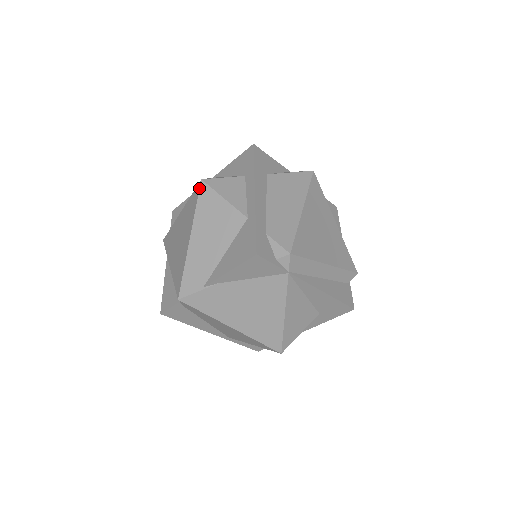
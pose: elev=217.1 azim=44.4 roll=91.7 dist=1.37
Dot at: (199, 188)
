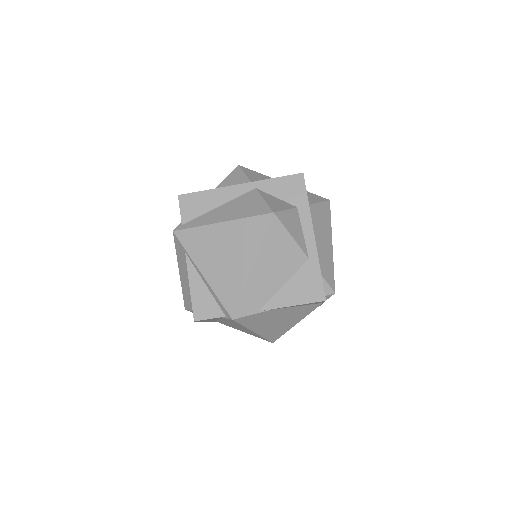
Dot at: (270, 221)
